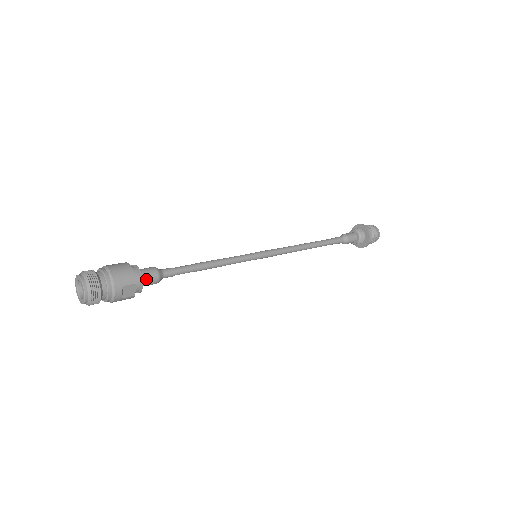
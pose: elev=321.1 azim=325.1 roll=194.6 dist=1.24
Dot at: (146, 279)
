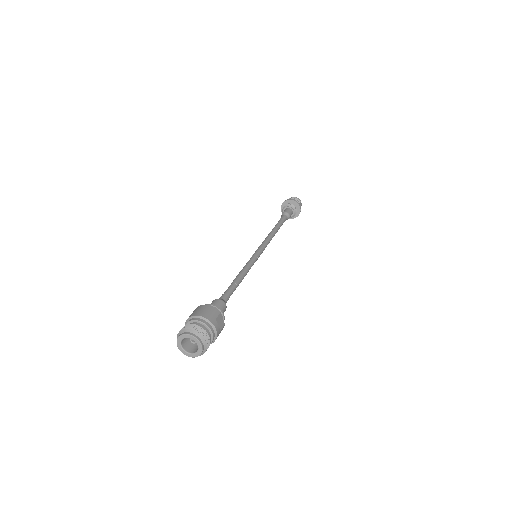
Dot at: occluded
